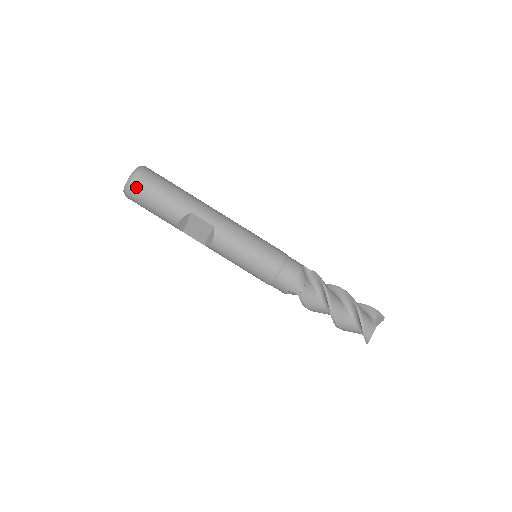
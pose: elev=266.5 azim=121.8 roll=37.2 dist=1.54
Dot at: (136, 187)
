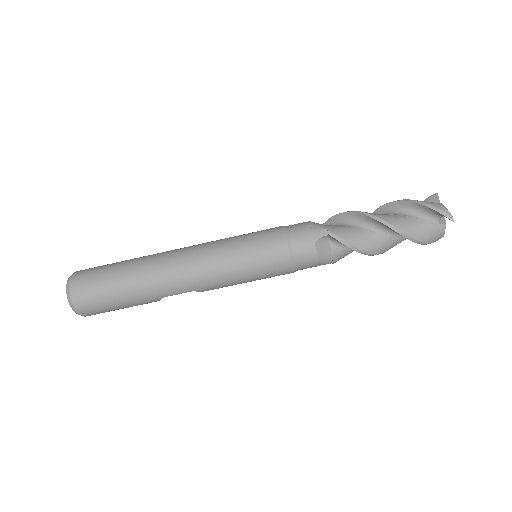
Dot at: occluded
